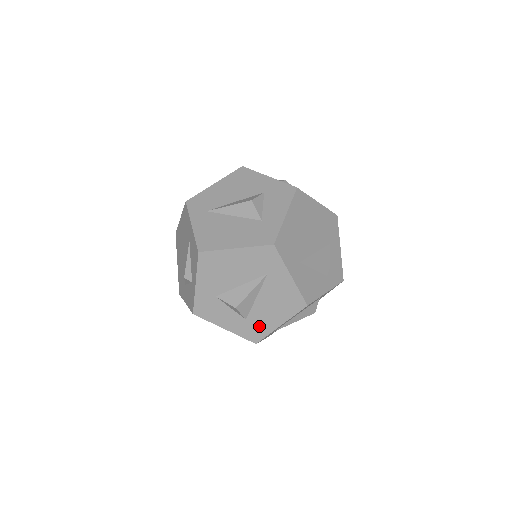
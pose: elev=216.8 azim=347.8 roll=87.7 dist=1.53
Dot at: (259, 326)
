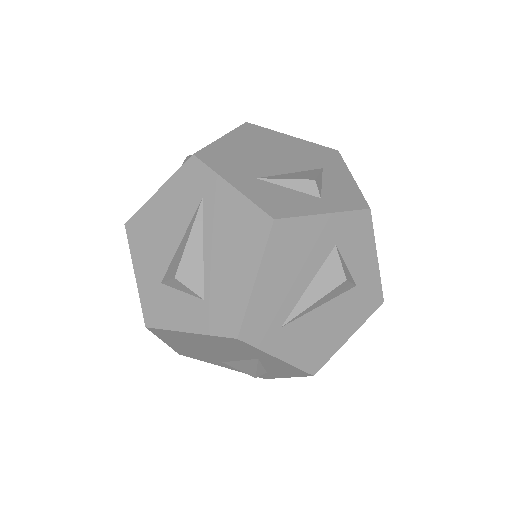
Dot at: occluded
